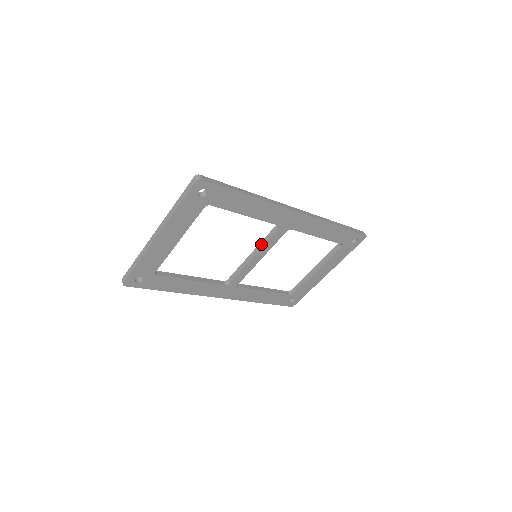
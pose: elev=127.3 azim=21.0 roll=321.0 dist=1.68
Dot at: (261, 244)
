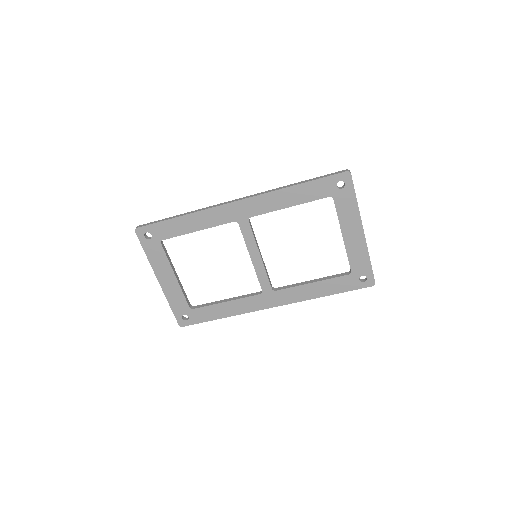
Dot at: (246, 244)
